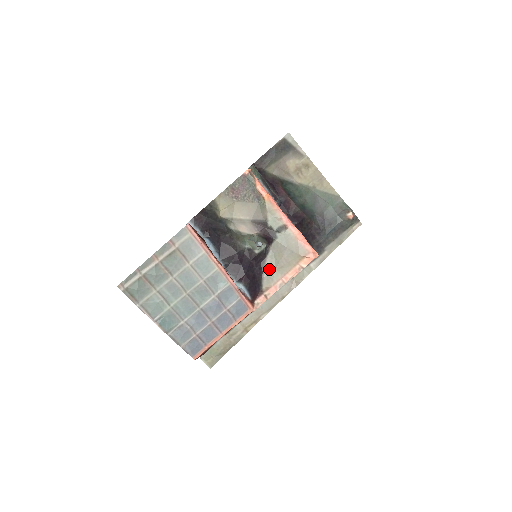
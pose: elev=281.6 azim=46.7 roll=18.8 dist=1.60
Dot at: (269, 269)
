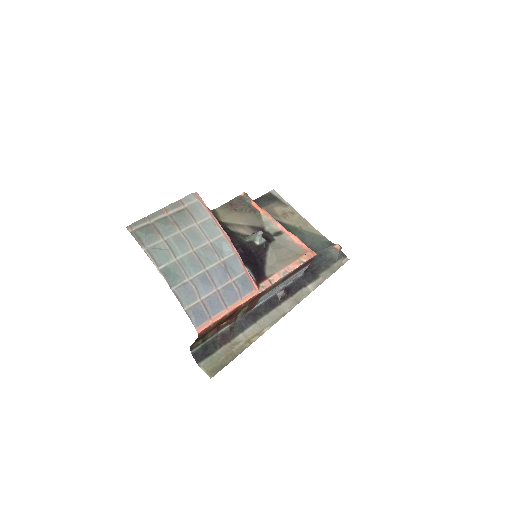
Dot at: (270, 261)
